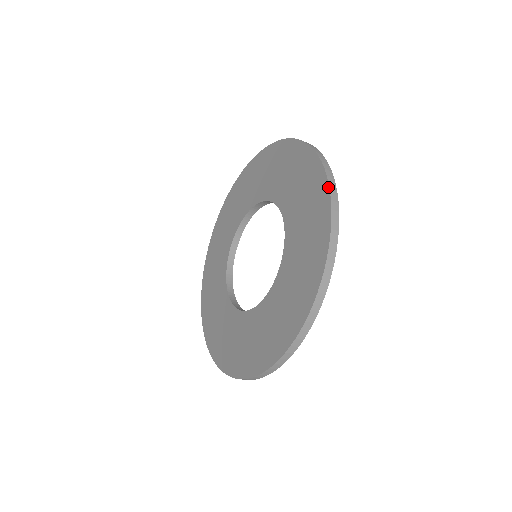
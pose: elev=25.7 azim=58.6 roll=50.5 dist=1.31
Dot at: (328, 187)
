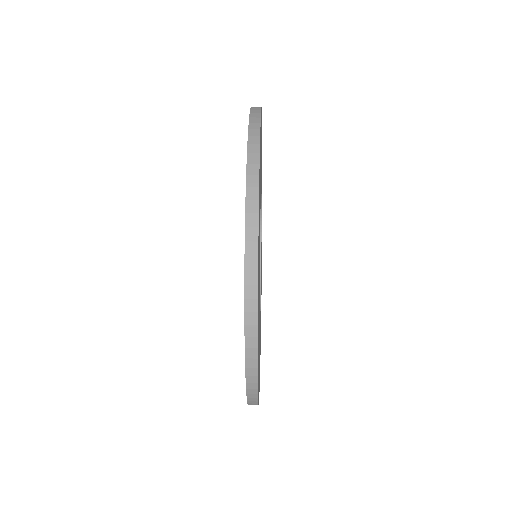
Dot at: occluded
